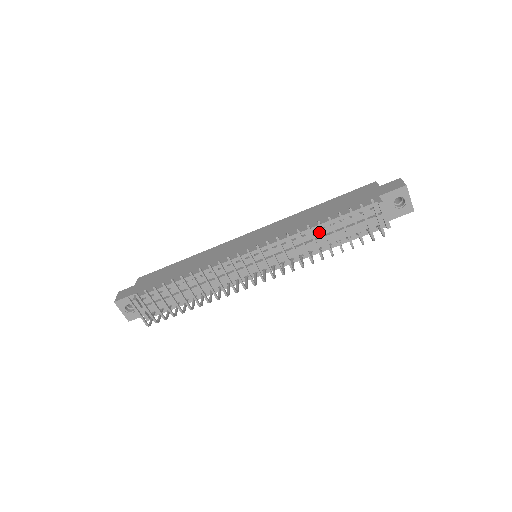
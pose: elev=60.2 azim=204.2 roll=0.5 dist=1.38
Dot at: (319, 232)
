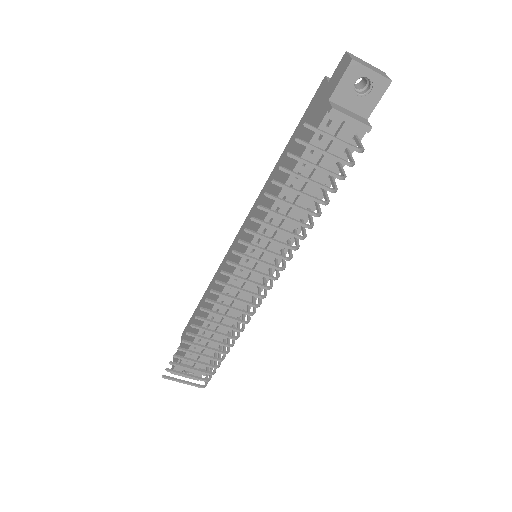
Dot at: (291, 194)
